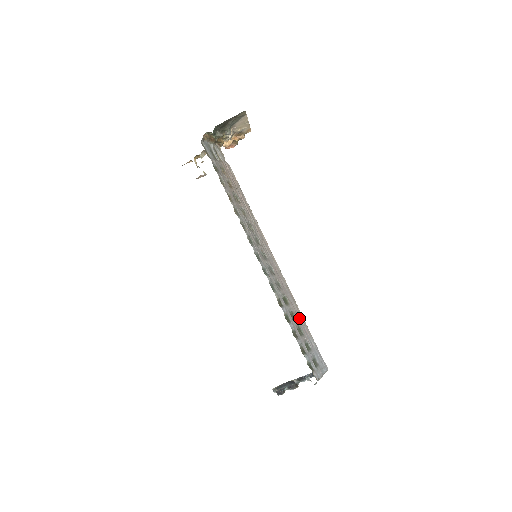
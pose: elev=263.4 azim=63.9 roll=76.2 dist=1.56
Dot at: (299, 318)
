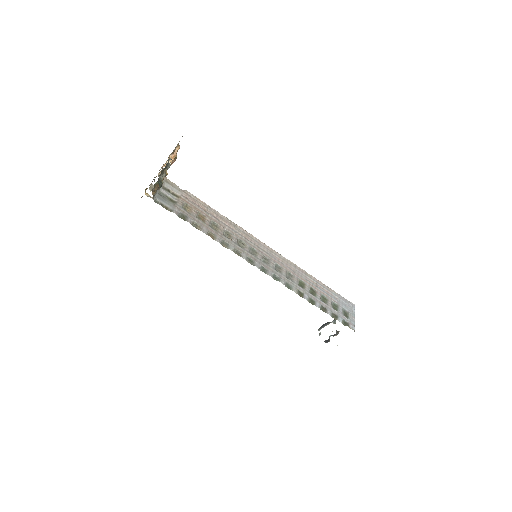
Dot at: (317, 286)
